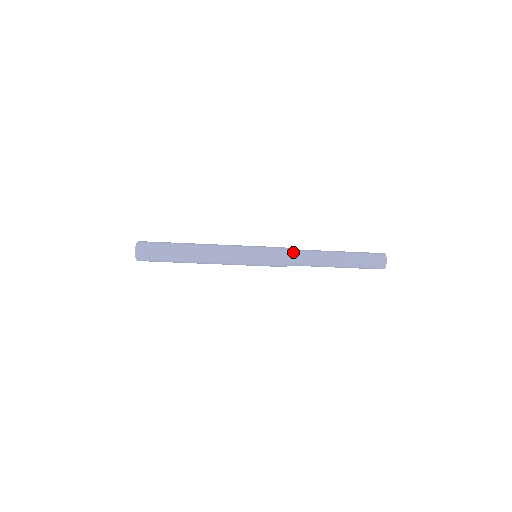
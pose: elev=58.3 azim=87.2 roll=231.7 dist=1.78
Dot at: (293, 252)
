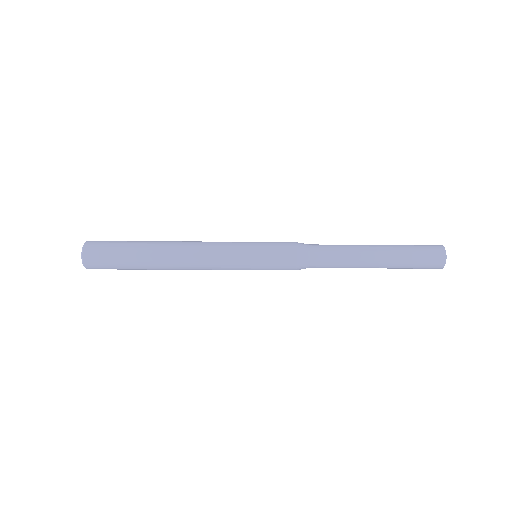
Dot at: (308, 244)
